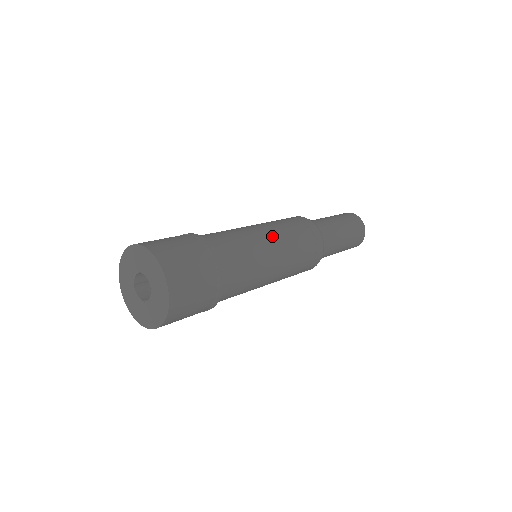
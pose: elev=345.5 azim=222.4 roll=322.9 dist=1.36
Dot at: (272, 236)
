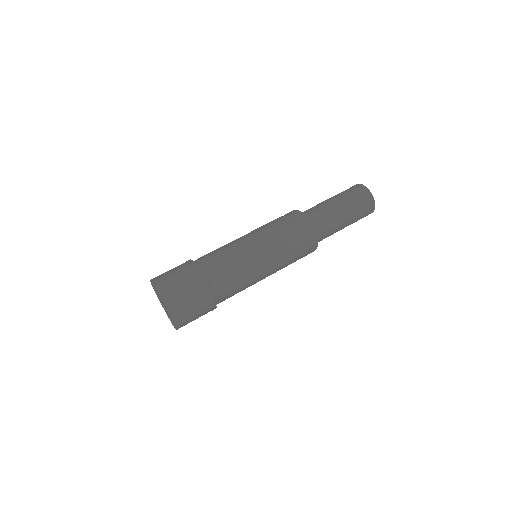
Dot at: (266, 260)
